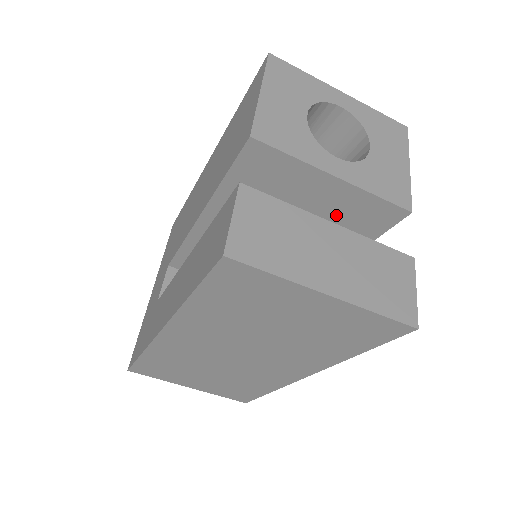
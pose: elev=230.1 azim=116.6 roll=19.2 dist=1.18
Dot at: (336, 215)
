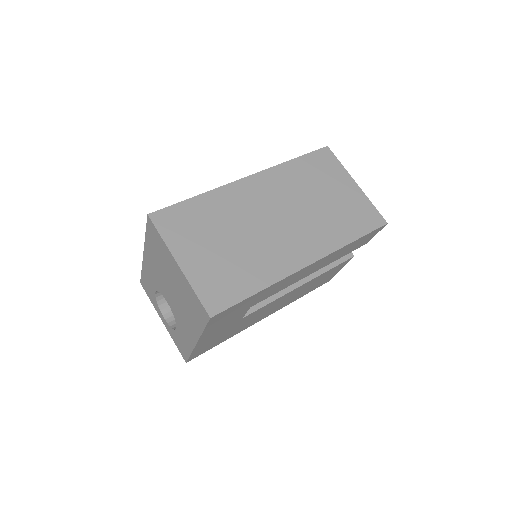
Dot at: occluded
